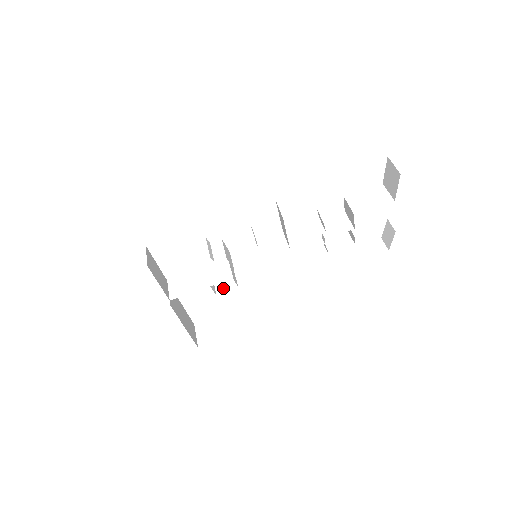
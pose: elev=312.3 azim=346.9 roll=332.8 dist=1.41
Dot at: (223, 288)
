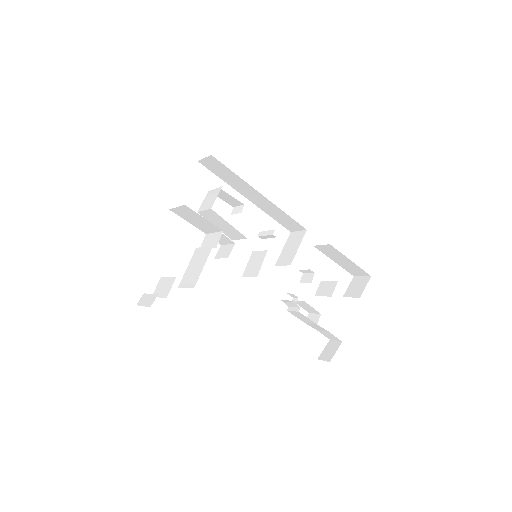
Dot at: occluded
